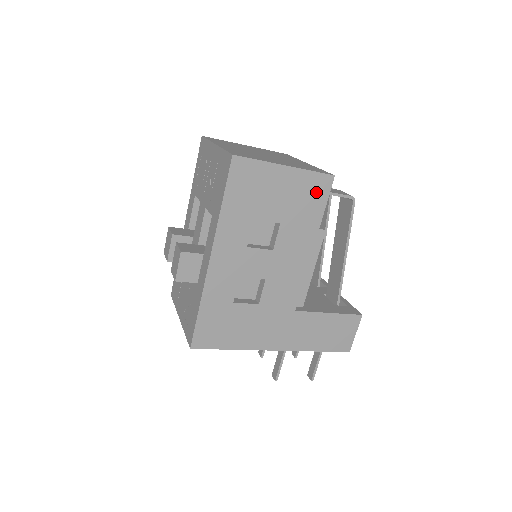
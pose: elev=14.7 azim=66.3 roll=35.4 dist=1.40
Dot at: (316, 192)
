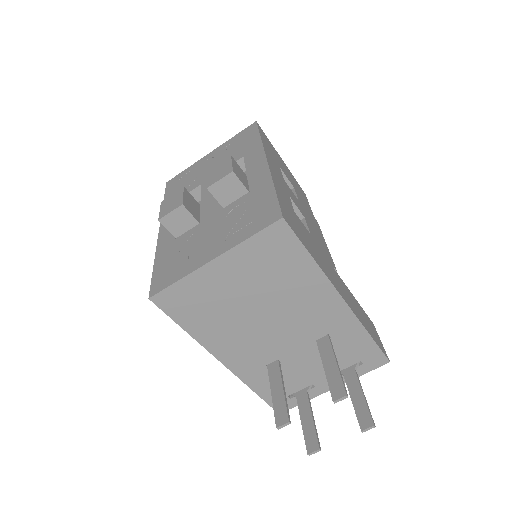
Dot at: (301, 192)
